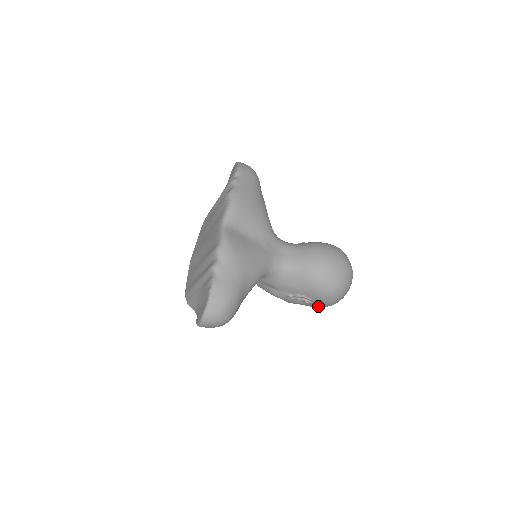
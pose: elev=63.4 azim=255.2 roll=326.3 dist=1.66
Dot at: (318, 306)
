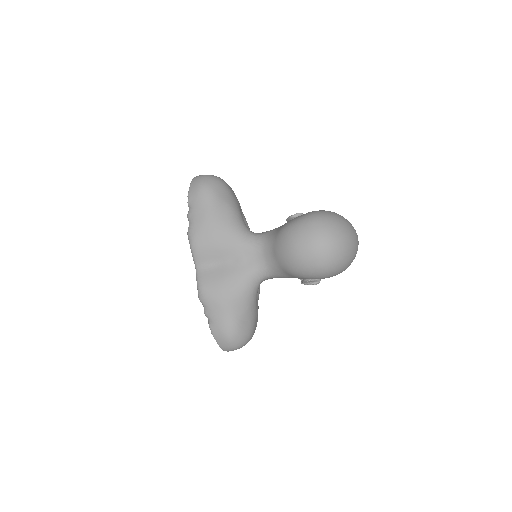
Dot at: occluded
